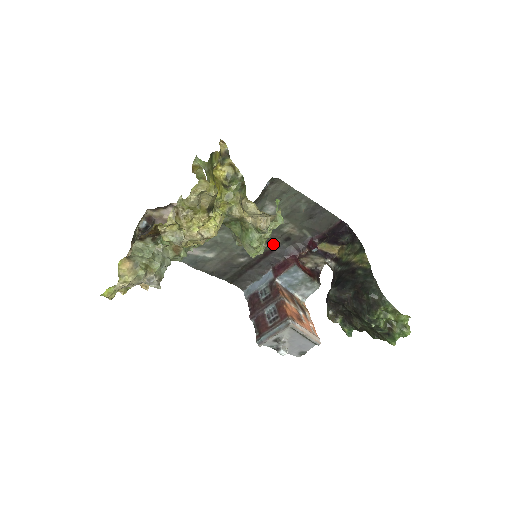
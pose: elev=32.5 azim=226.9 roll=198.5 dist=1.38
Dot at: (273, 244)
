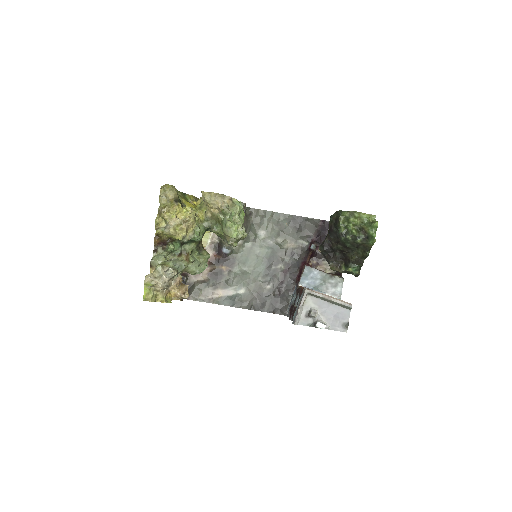
Dot at: (284, 263)
